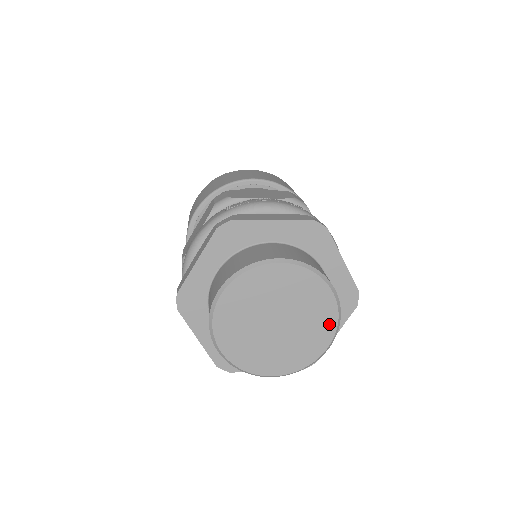
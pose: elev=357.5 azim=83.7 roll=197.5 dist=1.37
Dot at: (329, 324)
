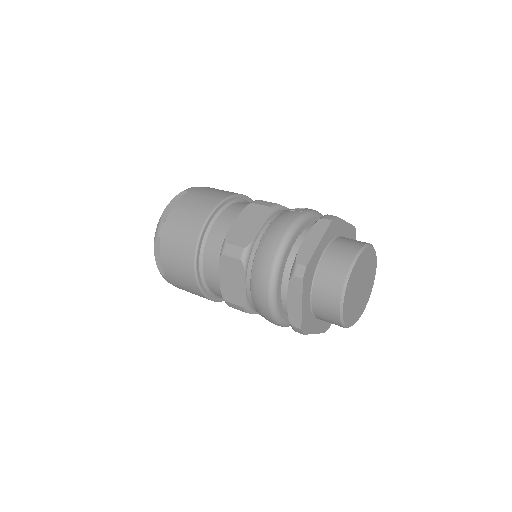
Dot at: (370, 291)
